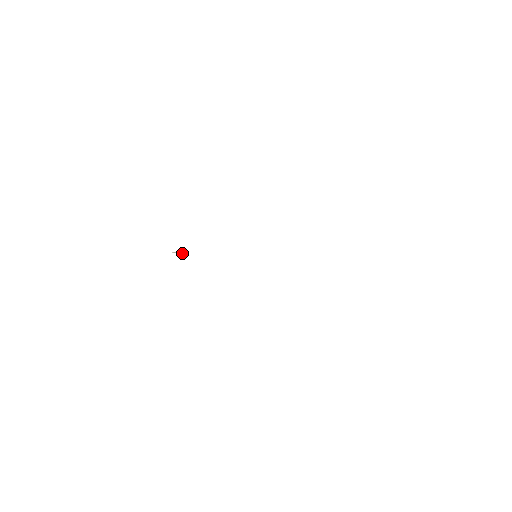
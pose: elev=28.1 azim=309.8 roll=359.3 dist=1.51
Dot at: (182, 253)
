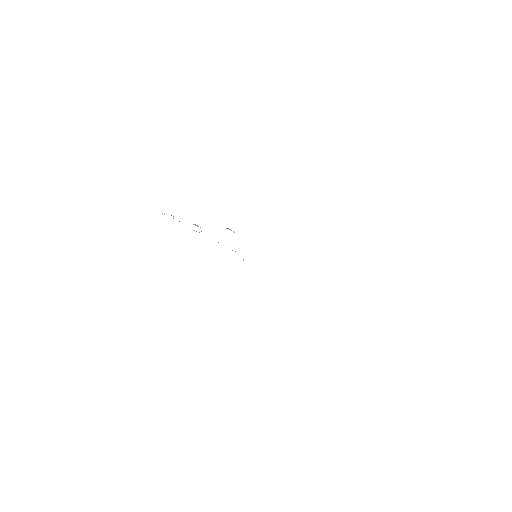
Dot at: (200, 227)
